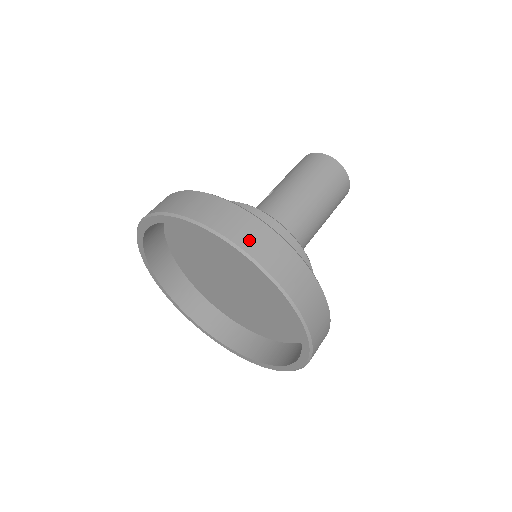
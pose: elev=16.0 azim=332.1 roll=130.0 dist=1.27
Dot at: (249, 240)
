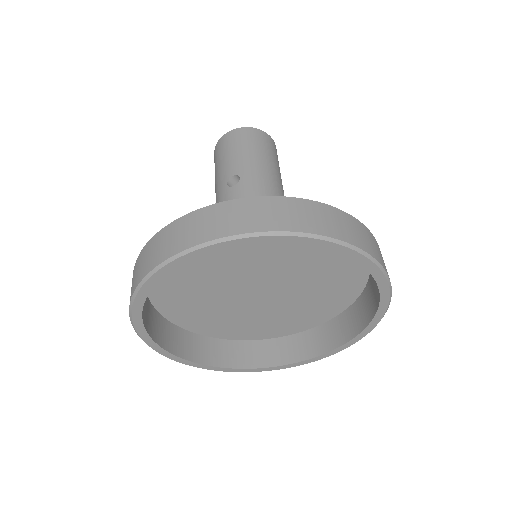
Dot at: (366, 243)
